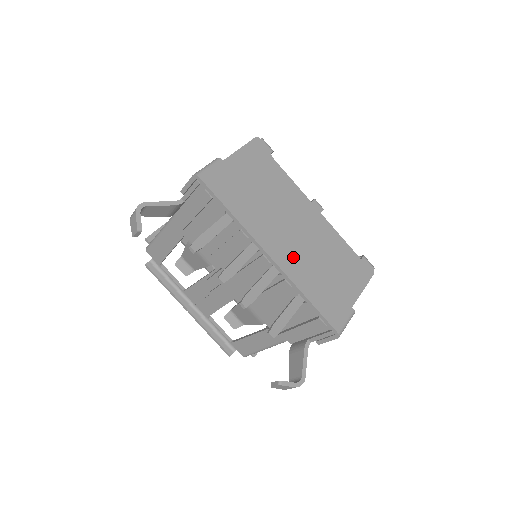
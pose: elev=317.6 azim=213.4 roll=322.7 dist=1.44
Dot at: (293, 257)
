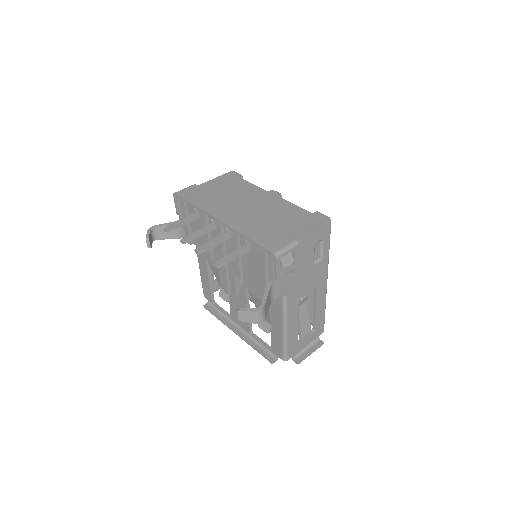
Dot at: (240, 218)
